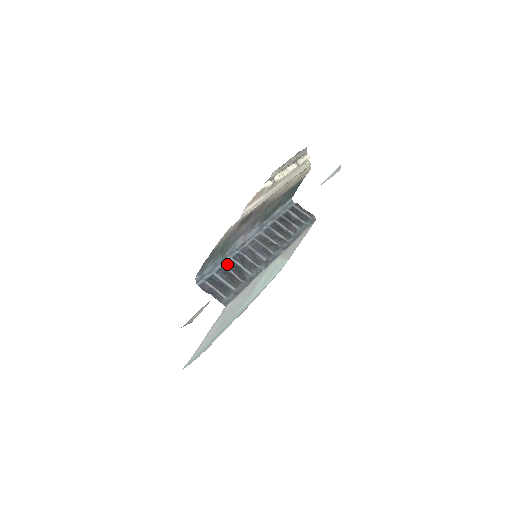
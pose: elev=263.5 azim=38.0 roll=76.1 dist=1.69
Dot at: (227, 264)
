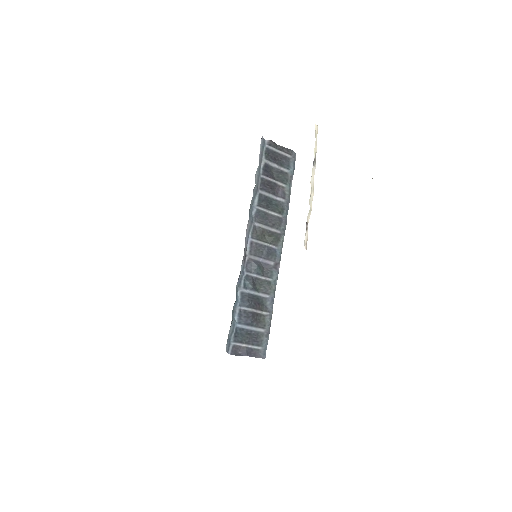
Dot at: (243, 302)
